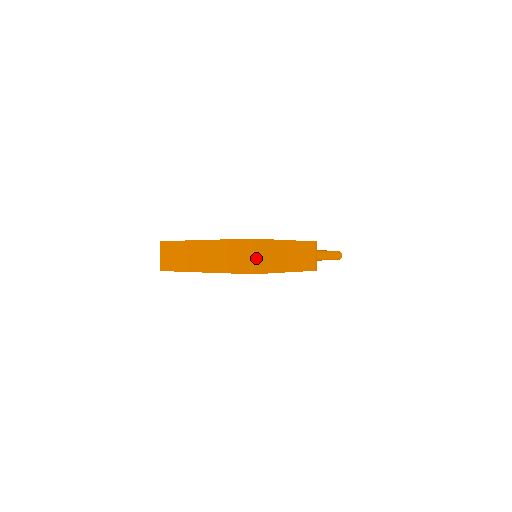
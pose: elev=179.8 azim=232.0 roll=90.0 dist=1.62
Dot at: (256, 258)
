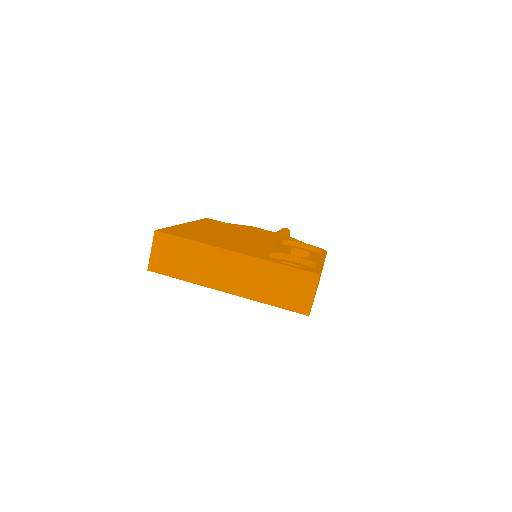
Dot at: occluded
